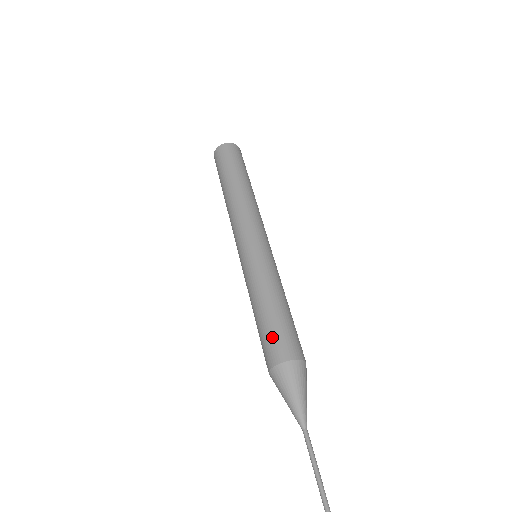
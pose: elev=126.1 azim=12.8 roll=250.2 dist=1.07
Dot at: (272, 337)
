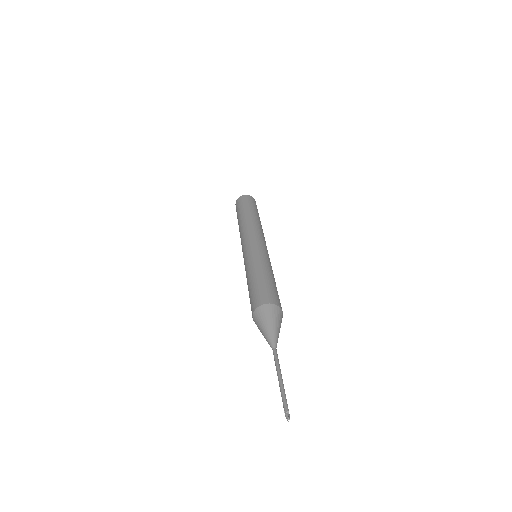
Dot at: (251, 298)
